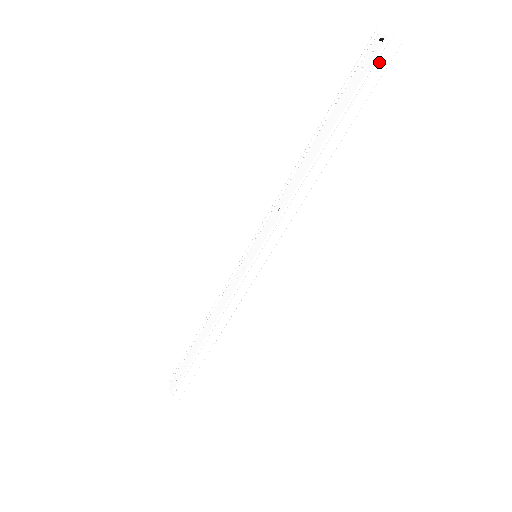
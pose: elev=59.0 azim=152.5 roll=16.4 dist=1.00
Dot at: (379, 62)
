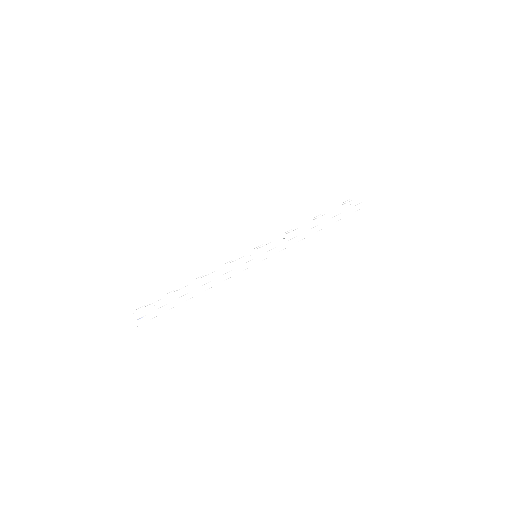
Dot at: (360, 205)
